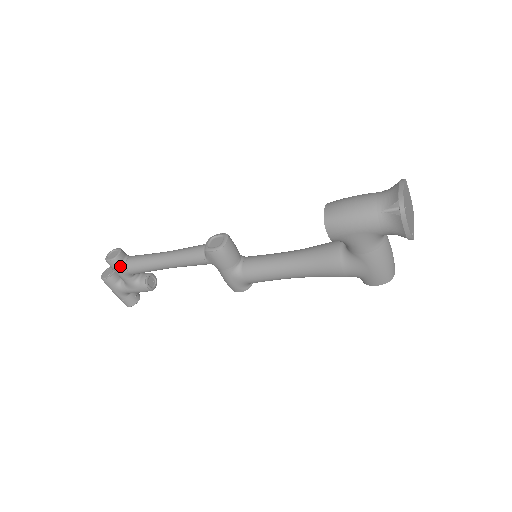
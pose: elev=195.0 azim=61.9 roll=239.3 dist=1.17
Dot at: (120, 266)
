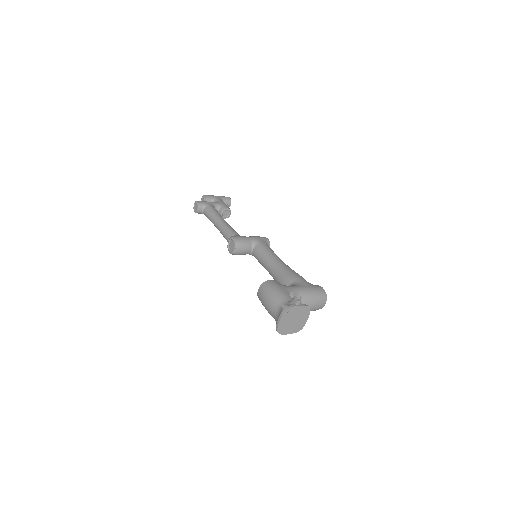
Dot at: occluded
